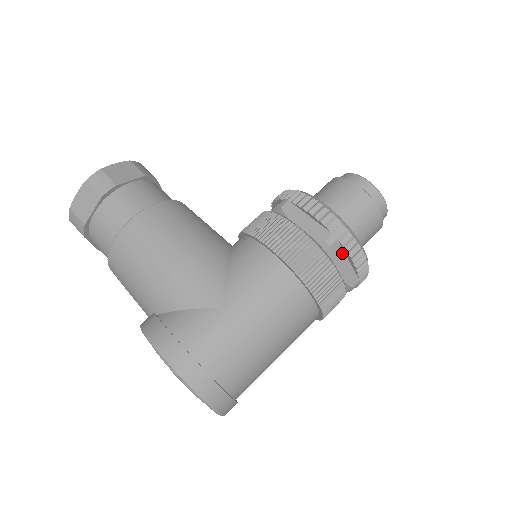
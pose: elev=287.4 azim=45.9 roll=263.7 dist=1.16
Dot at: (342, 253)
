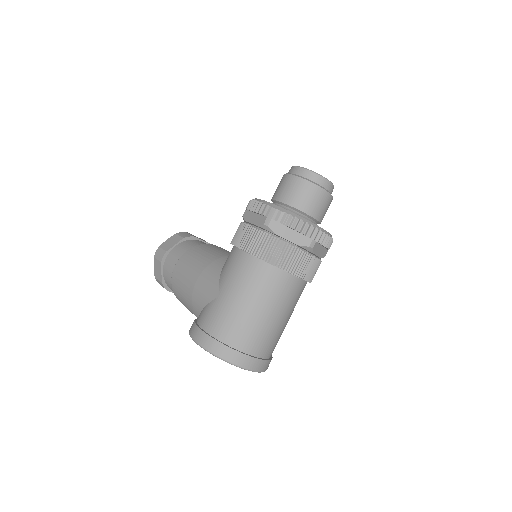
Dot at: (282, 226)
